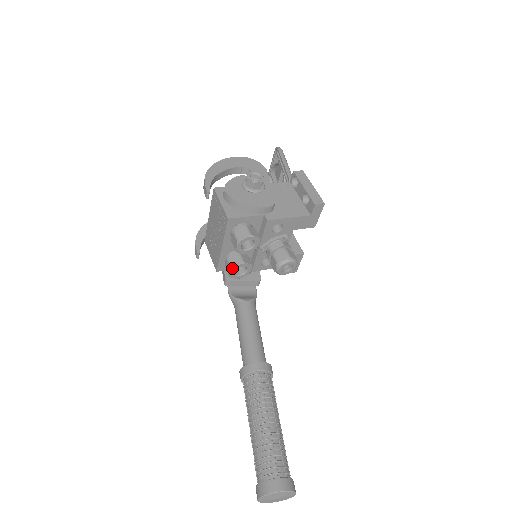
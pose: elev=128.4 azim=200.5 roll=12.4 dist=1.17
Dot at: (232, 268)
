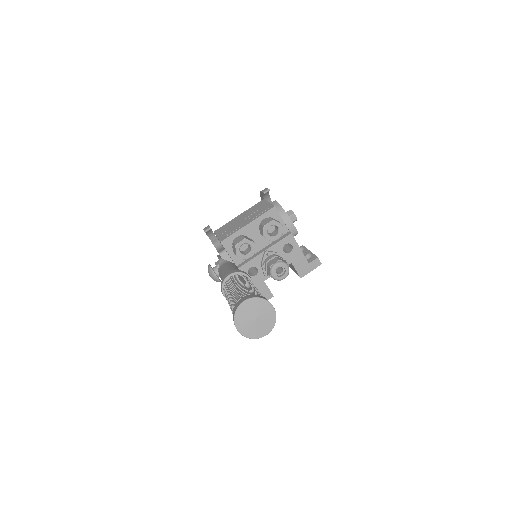
Dot at: (246, 239)
